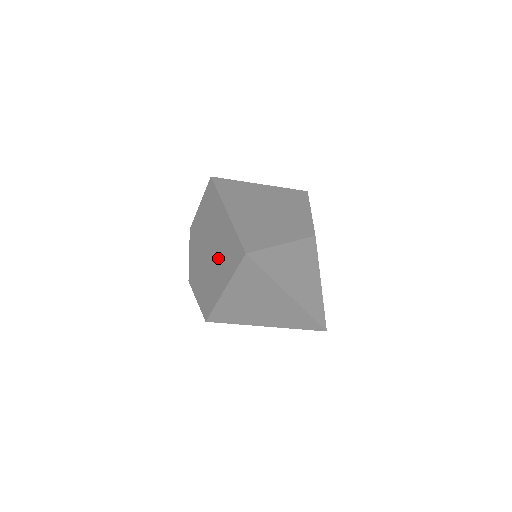
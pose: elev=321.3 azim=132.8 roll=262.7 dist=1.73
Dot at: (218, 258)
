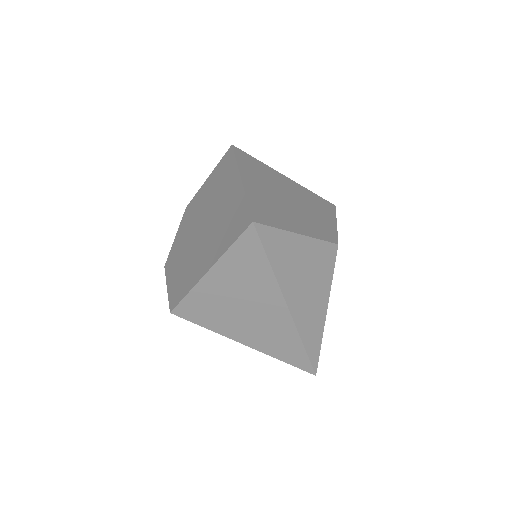
Dot at: (212, 233)
